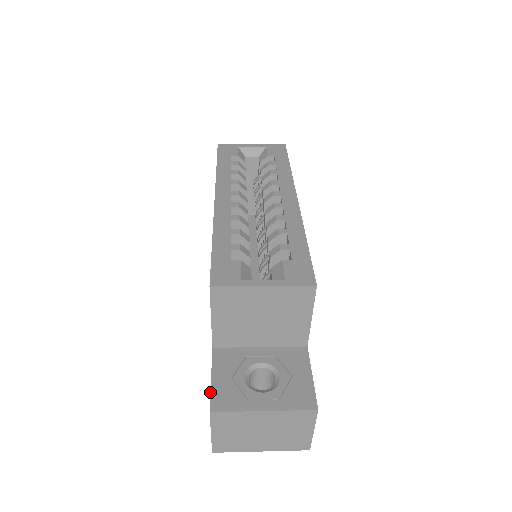
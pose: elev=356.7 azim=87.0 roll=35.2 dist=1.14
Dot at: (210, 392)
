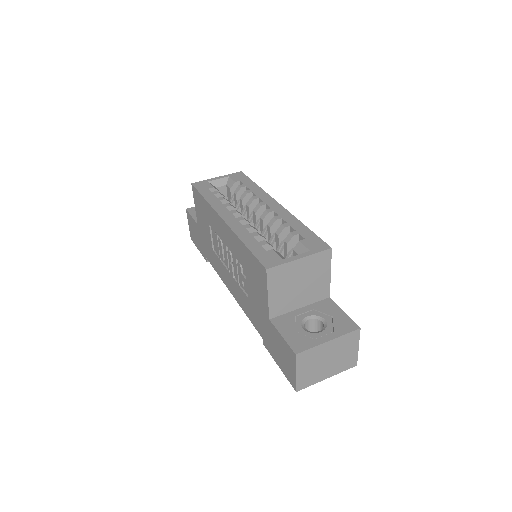
Dot at: (287, 344)
